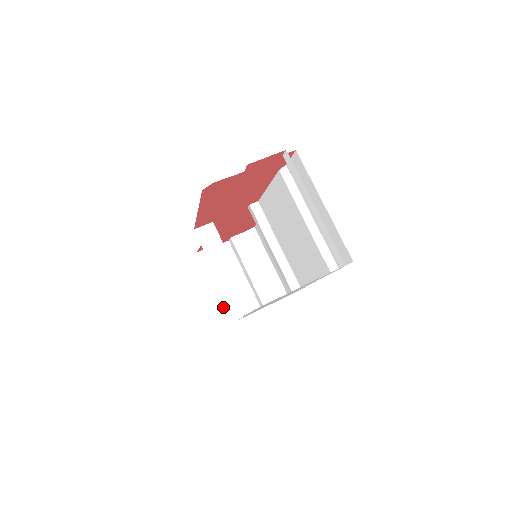
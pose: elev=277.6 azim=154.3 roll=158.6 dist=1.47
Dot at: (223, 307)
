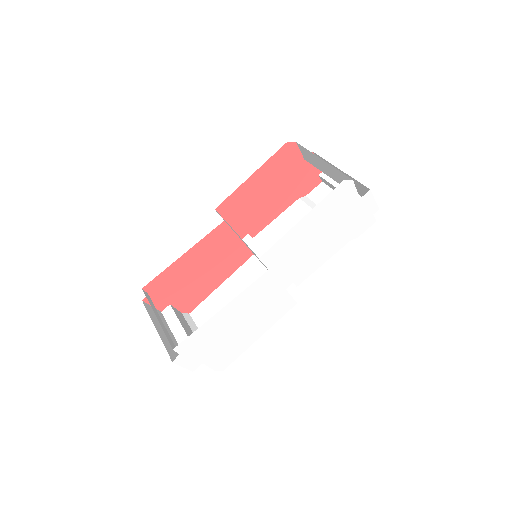
Dot at: (165, 334)
